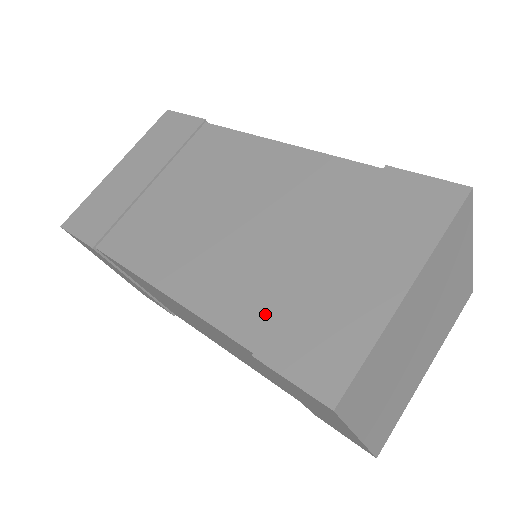
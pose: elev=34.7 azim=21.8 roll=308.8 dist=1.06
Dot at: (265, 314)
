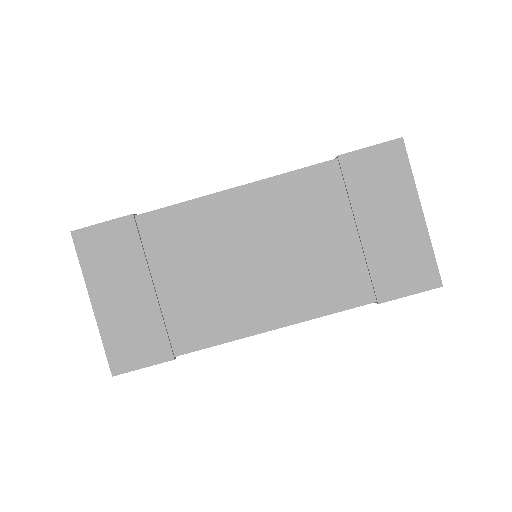
Dot at: occluded
